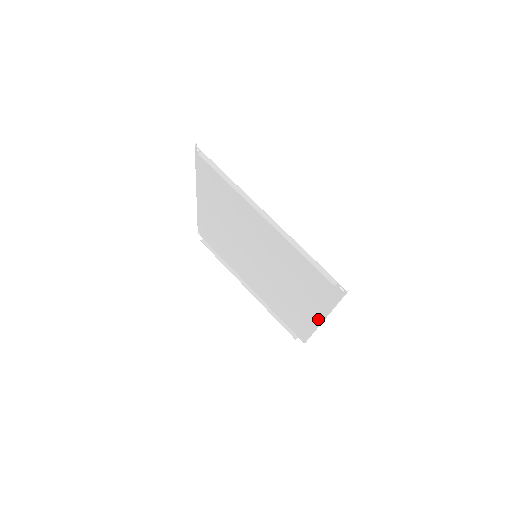
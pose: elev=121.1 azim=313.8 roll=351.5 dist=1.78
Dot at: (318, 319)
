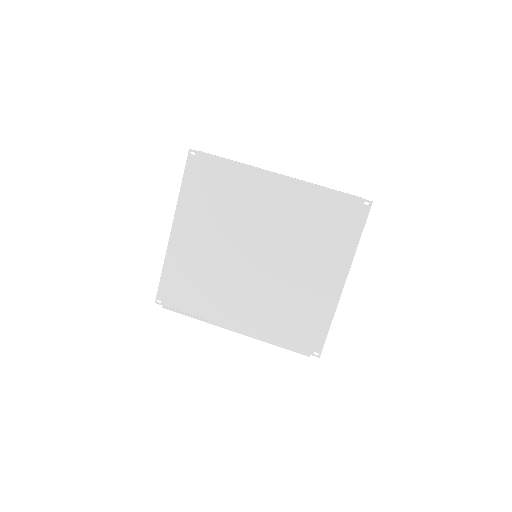
Dot at: (340, 283)
